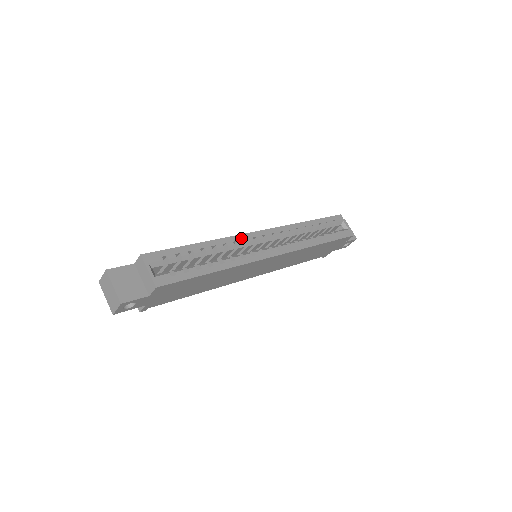
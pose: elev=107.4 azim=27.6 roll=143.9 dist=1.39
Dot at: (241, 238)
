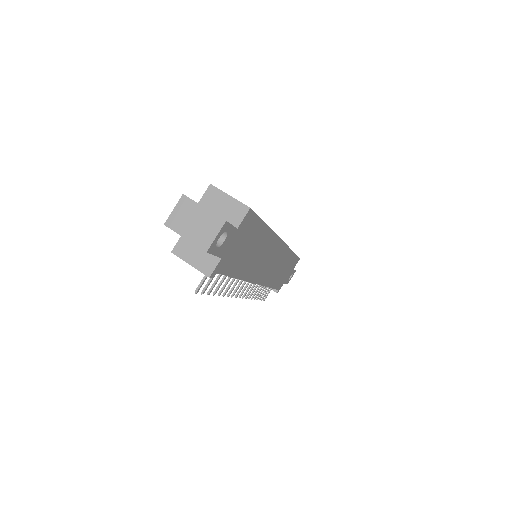
Dot at: occluded
